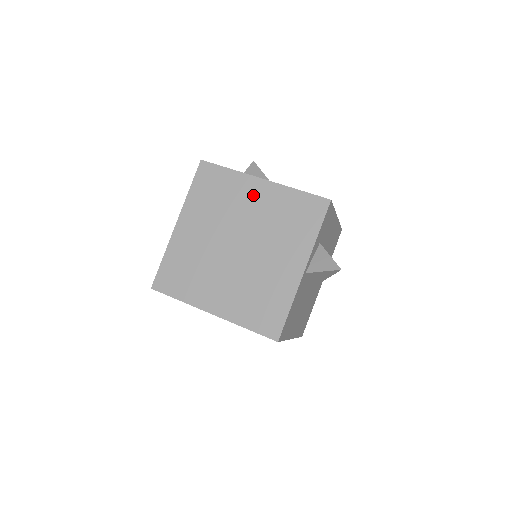
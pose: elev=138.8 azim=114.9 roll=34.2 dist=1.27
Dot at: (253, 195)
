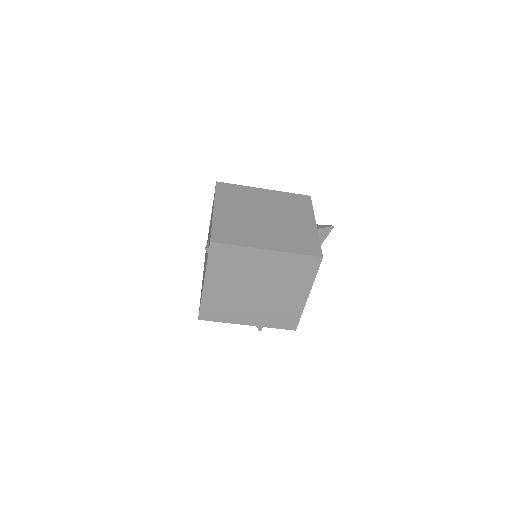
Dot at: (262, 195)
